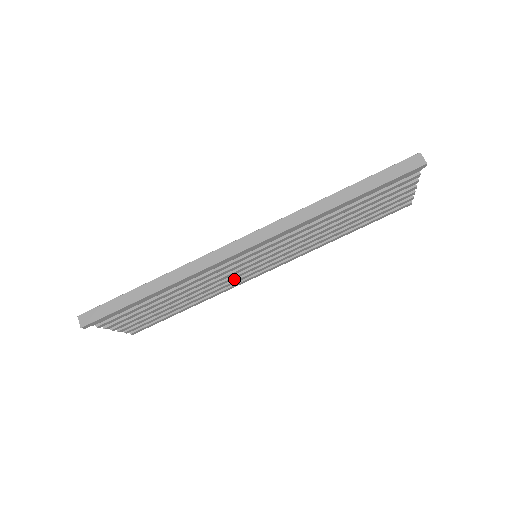
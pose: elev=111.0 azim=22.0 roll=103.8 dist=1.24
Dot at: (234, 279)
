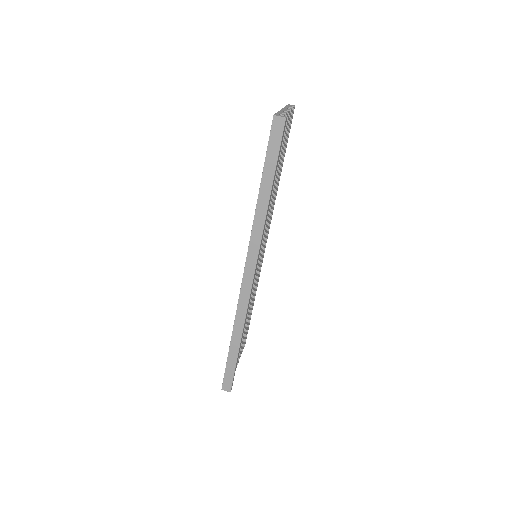
Dot at: occluded
